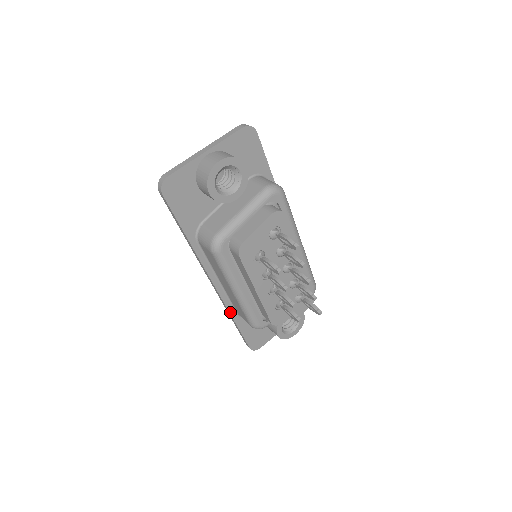
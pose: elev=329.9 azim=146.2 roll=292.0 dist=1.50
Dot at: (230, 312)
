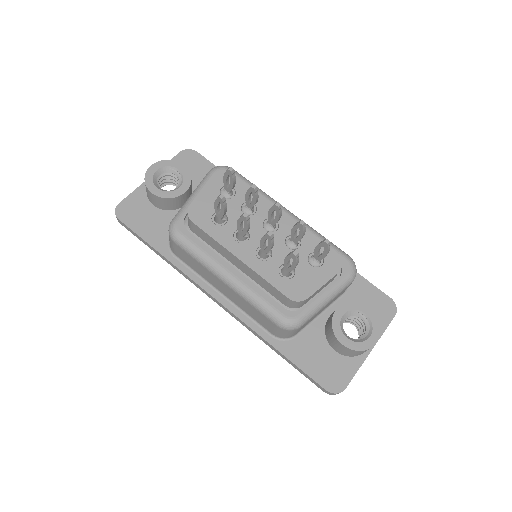
Dot at: (260, 335)
